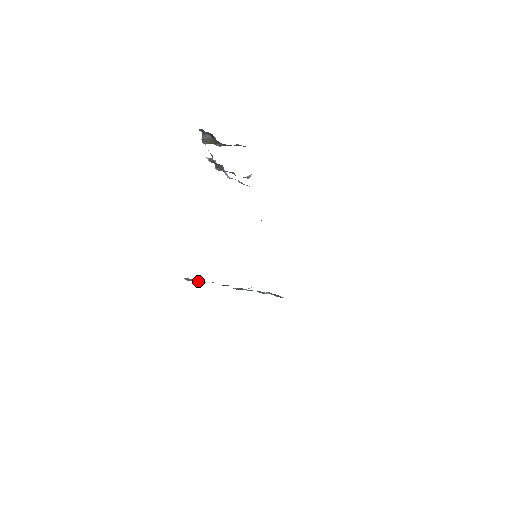
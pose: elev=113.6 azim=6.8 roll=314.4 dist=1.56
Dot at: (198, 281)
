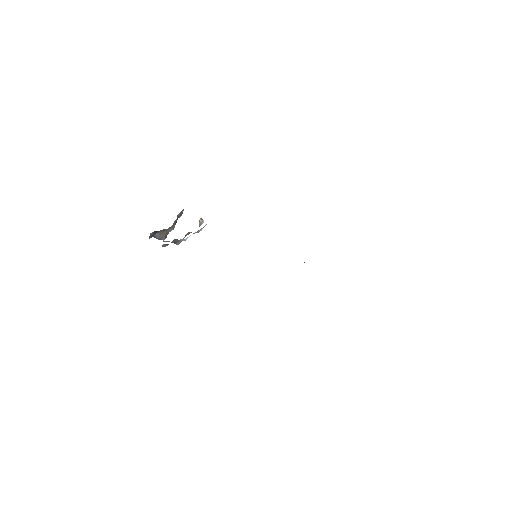
Dot at: occluded
